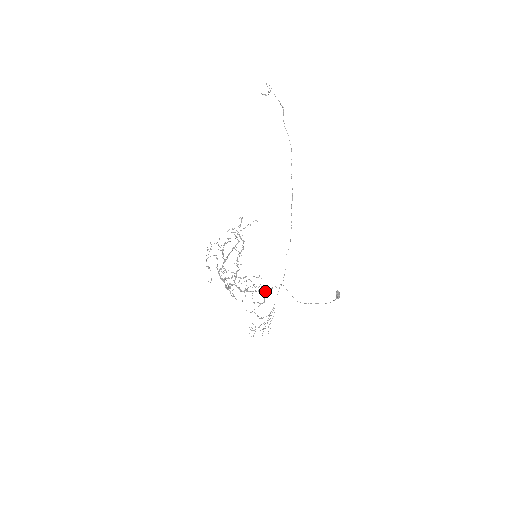
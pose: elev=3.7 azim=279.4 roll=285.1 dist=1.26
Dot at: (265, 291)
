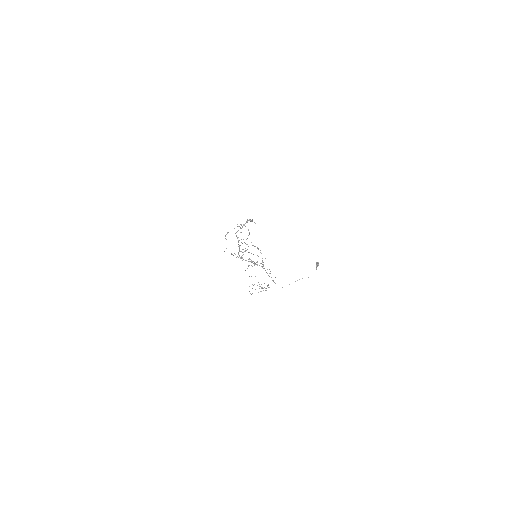
Dot at: occluded
